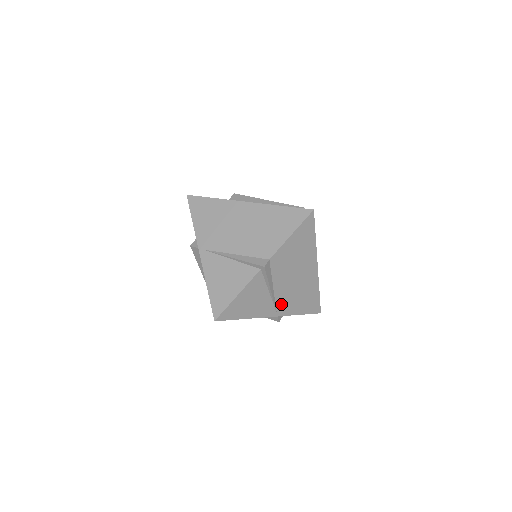
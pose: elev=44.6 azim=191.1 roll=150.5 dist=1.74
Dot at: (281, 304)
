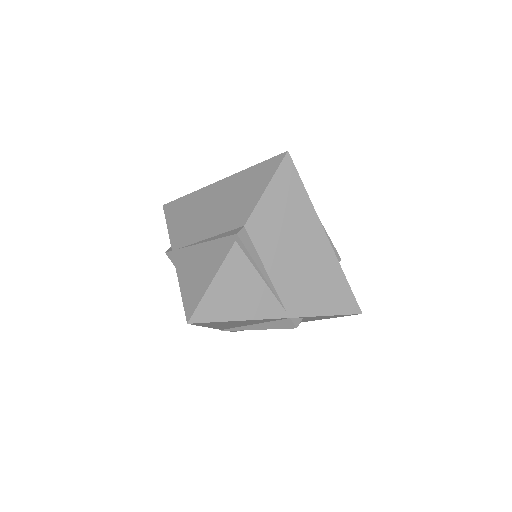
Dot at: (288, 297)
